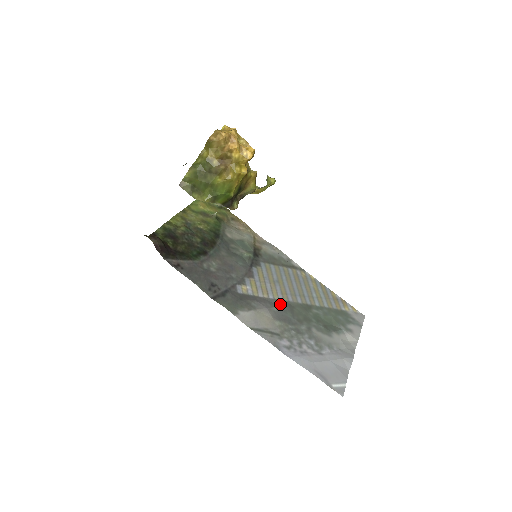
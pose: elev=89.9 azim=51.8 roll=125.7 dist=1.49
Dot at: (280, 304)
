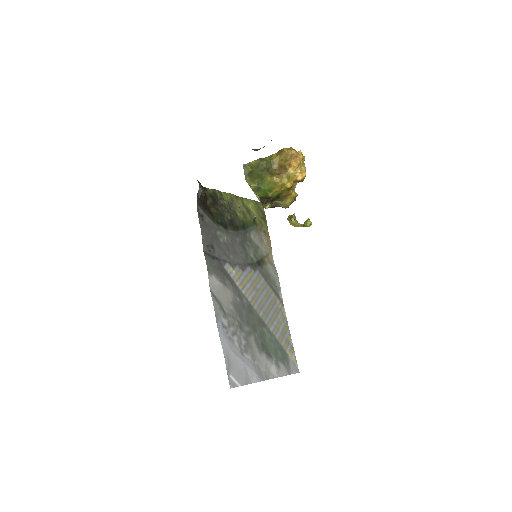
Dot at: (245, 301)
